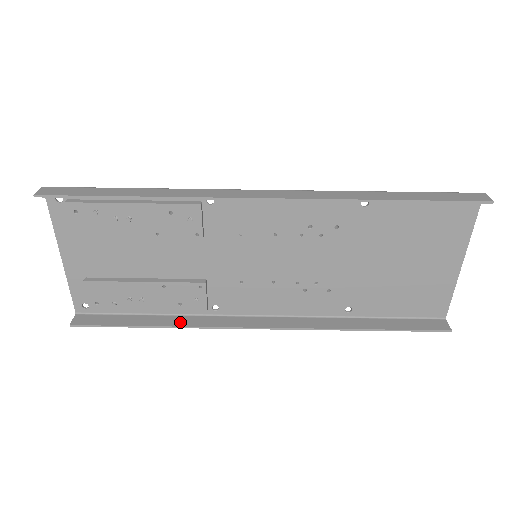
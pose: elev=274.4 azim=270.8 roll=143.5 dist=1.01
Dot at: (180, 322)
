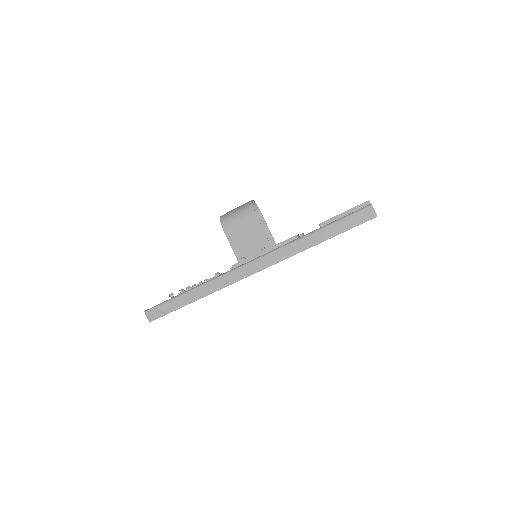
Dot at: occluded
